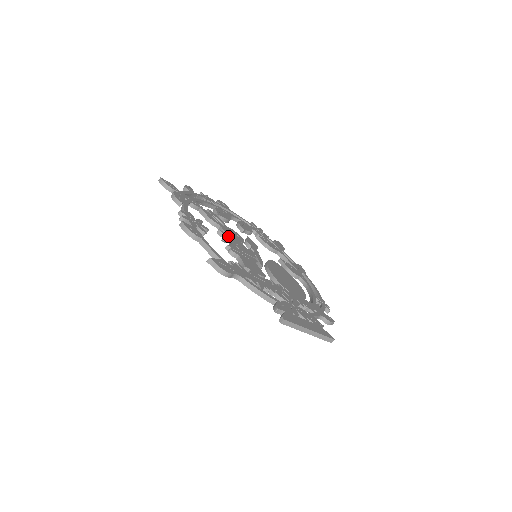
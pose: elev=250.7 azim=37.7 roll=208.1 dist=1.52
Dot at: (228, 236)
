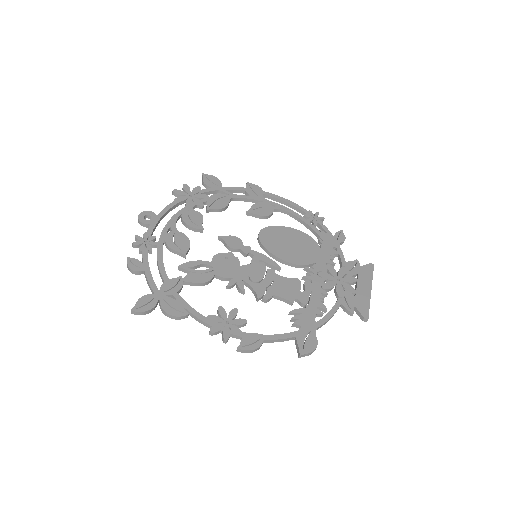
Dot at: (236, 280)
